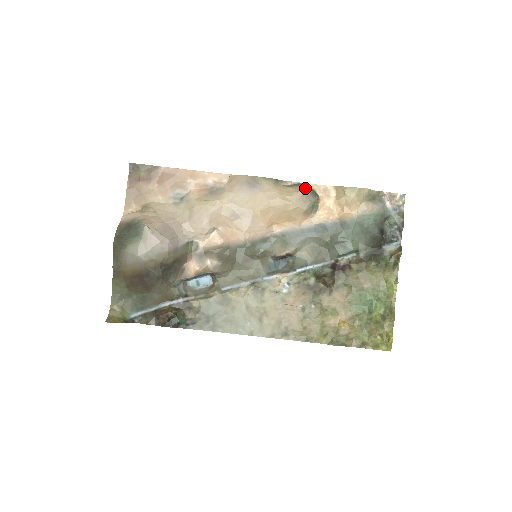
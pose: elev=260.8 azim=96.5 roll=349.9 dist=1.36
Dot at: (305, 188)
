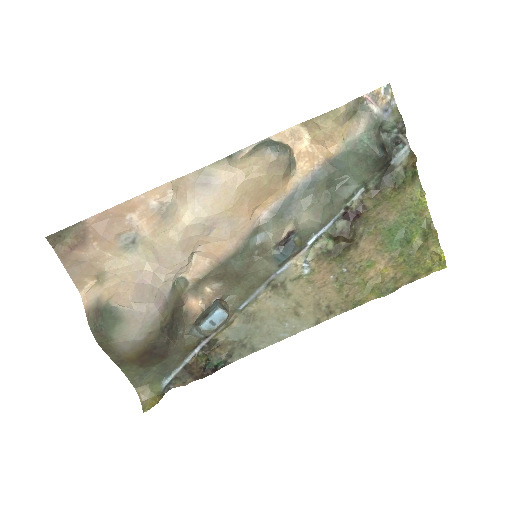
Dot at: (269, 149)
